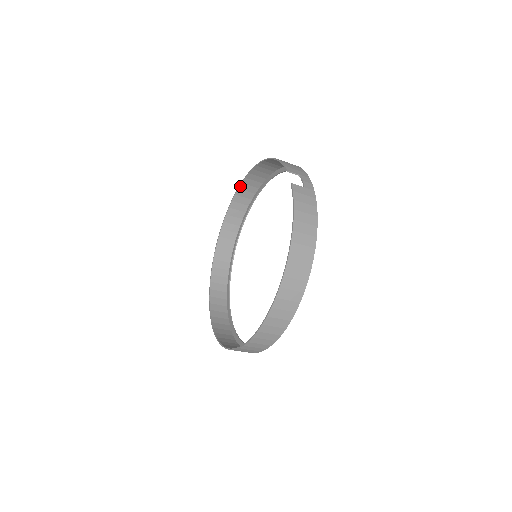
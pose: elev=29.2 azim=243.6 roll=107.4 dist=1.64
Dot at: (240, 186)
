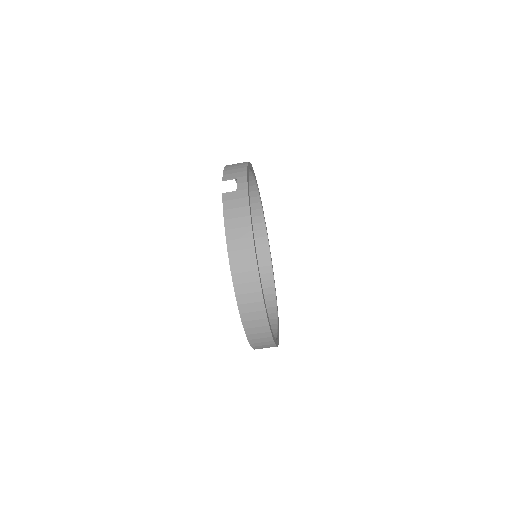
Dot at: occluded
